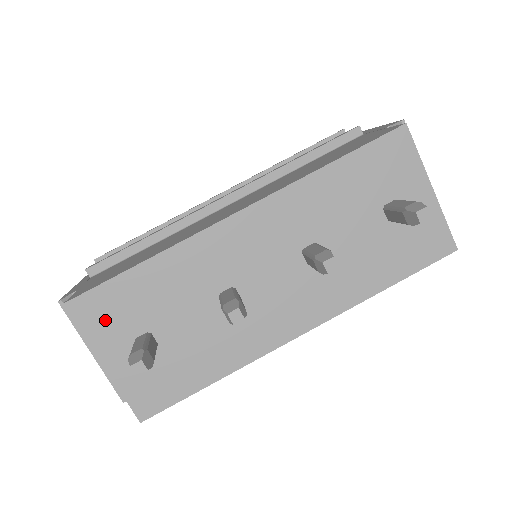
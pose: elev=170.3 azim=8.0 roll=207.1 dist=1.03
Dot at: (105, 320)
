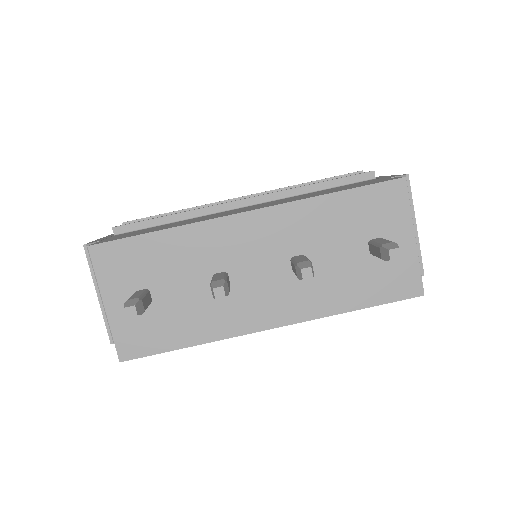
Dot at: (116, 269)
